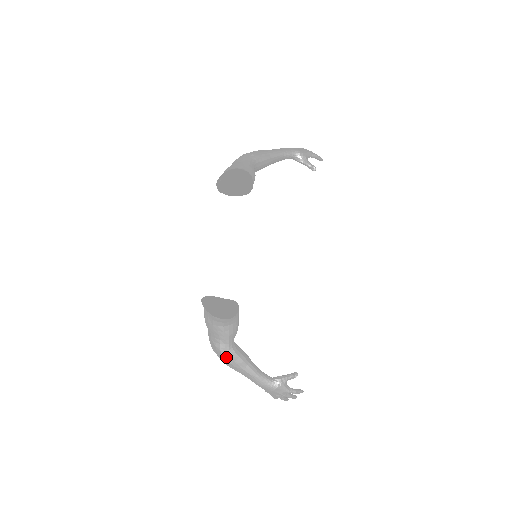
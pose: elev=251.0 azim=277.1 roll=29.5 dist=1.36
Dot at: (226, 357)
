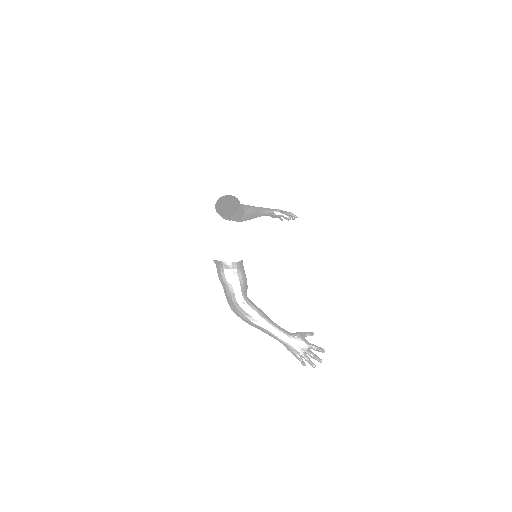
Dot at: (242, 307)
